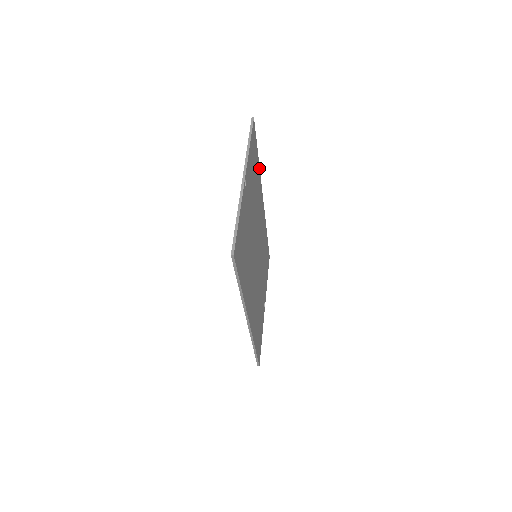
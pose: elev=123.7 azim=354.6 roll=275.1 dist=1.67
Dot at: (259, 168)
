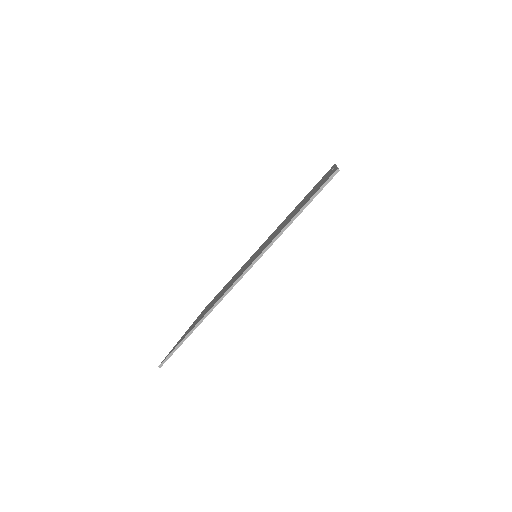
Dot at: occluded
